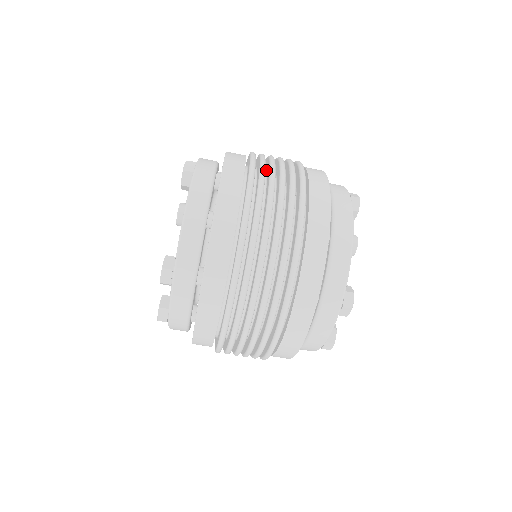
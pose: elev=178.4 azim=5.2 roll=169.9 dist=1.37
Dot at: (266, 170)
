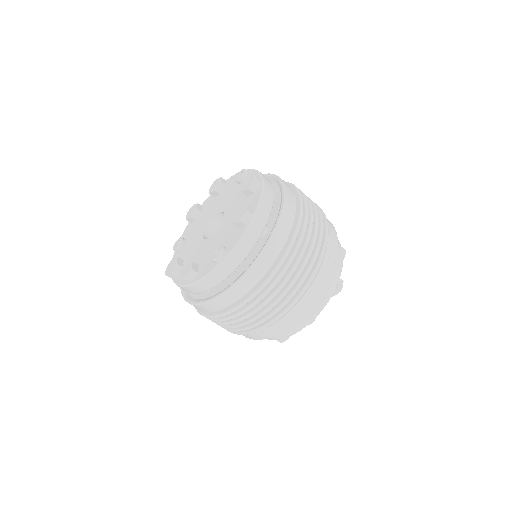
Dot at: occluded
